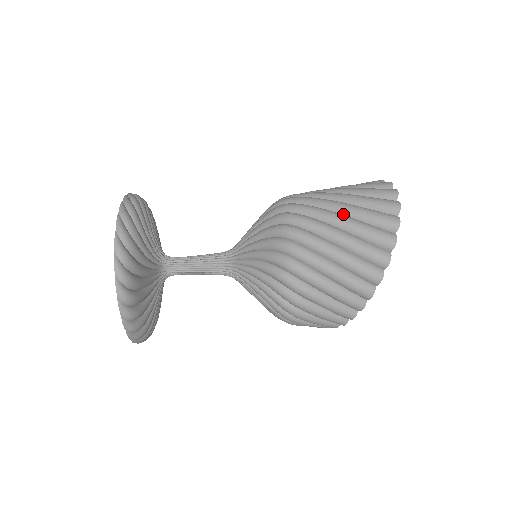
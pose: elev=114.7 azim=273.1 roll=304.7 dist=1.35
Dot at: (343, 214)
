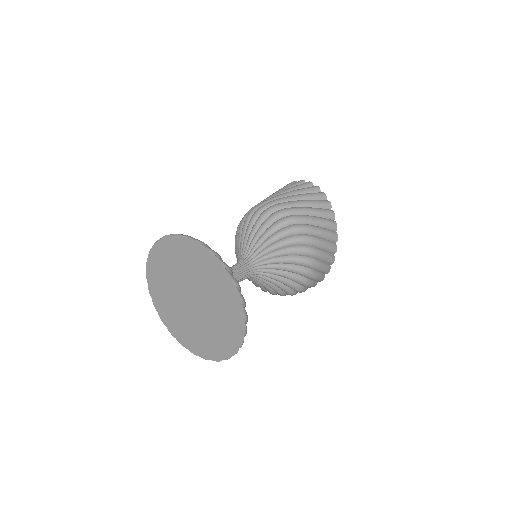
Dot at: occluded
